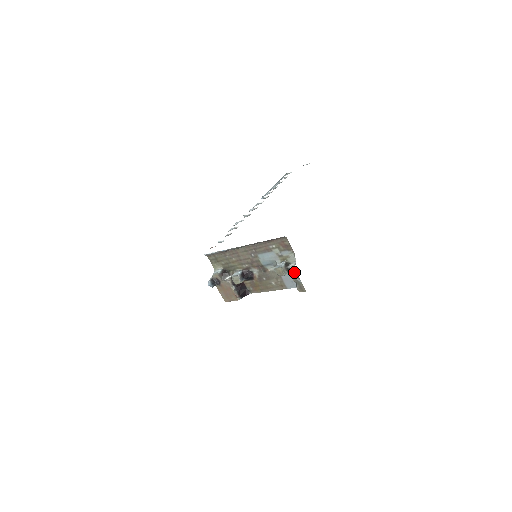
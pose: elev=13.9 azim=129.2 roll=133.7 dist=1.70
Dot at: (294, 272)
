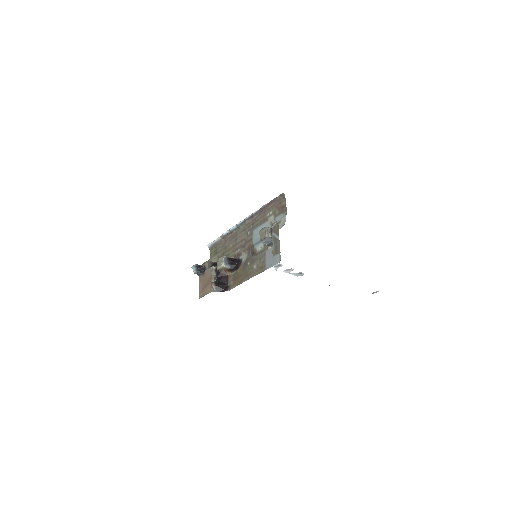
Dot at: (276, 227)
